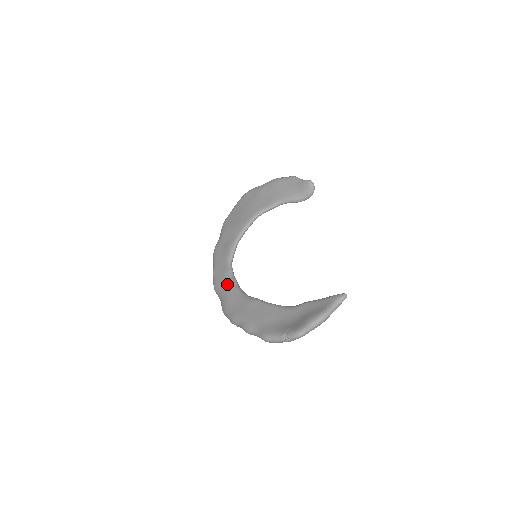
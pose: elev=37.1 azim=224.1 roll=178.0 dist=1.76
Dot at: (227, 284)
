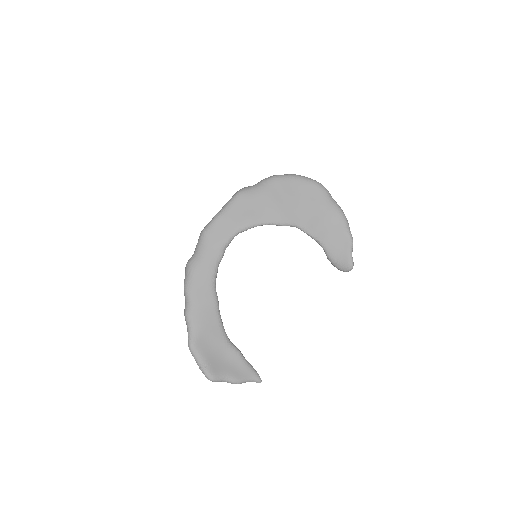
Dot at: (214, 253)
